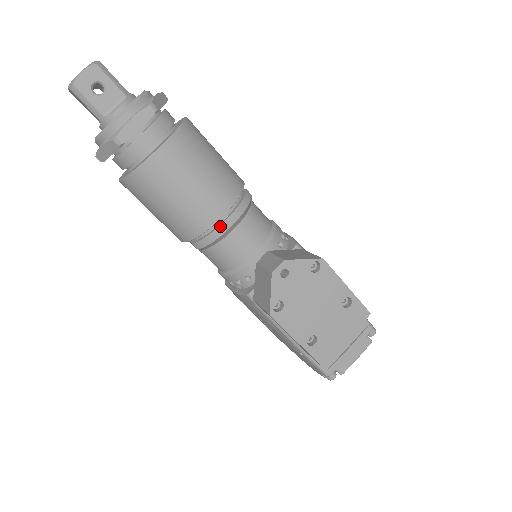
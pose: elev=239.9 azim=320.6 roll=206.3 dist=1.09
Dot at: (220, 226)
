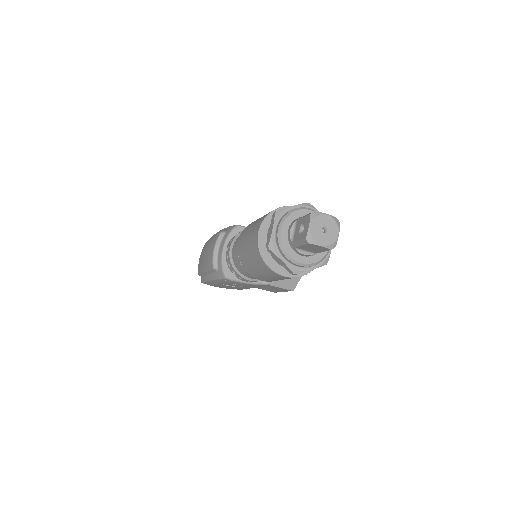
Dot at: occluded
